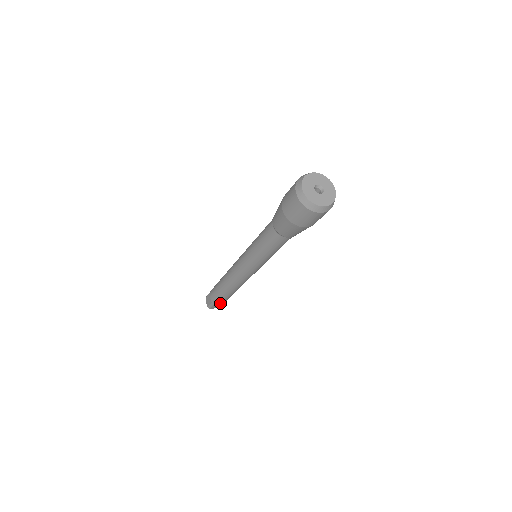
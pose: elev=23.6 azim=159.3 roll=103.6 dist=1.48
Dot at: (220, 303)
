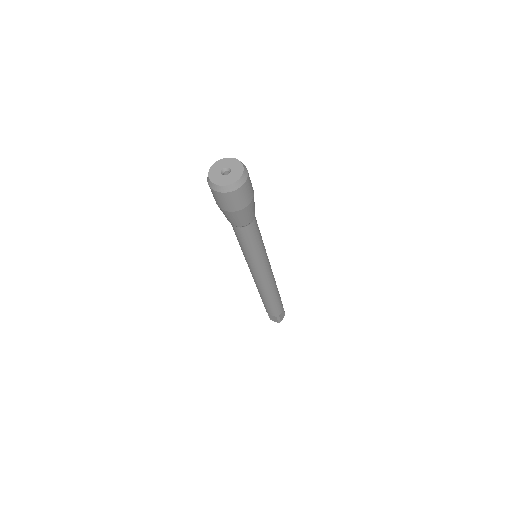
Dot at: (281, 310)
